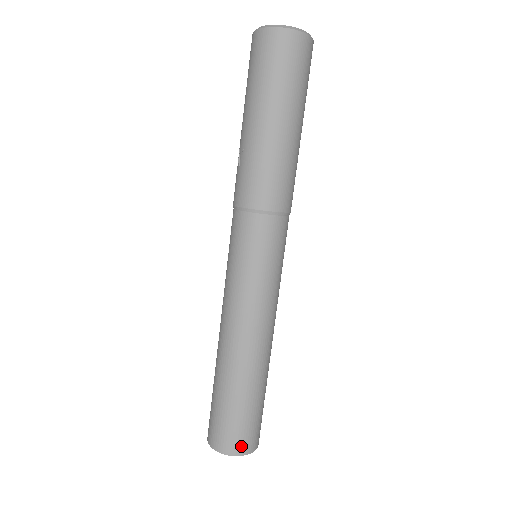
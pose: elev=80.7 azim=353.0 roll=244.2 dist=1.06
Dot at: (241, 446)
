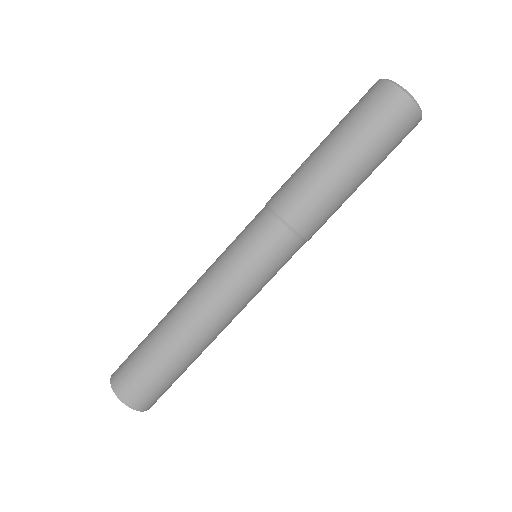
Dot at: (129, 395)
